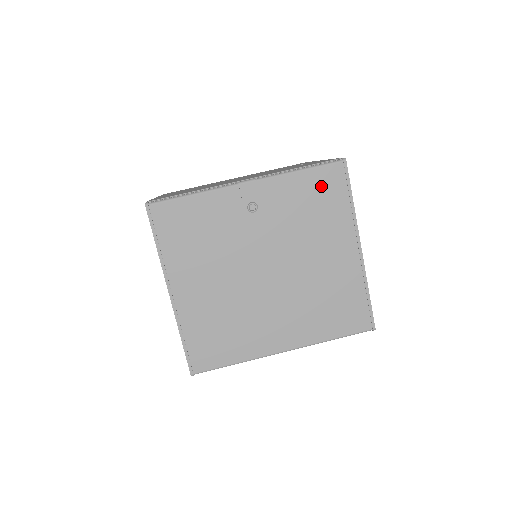
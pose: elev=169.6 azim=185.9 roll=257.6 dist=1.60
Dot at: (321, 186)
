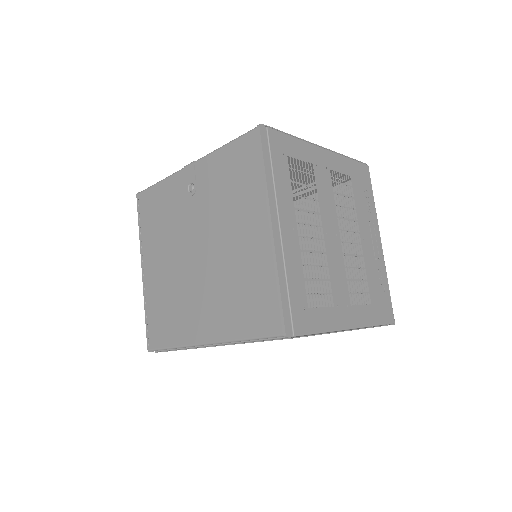
Dot at: (239, 158)
